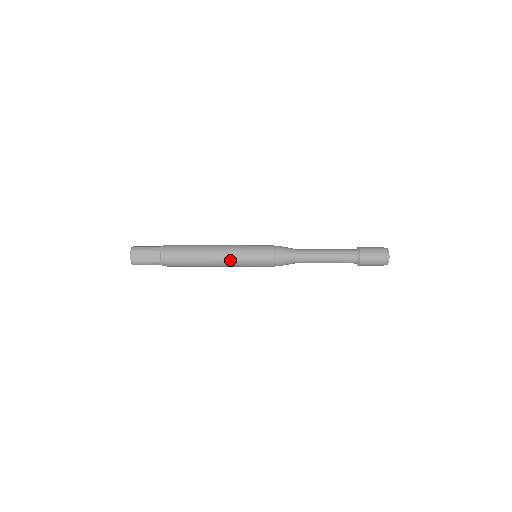
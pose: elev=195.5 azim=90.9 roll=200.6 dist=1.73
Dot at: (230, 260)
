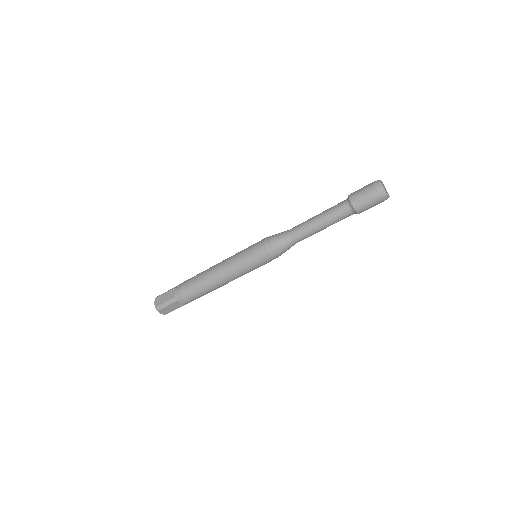
Dot at: (228, 265)
